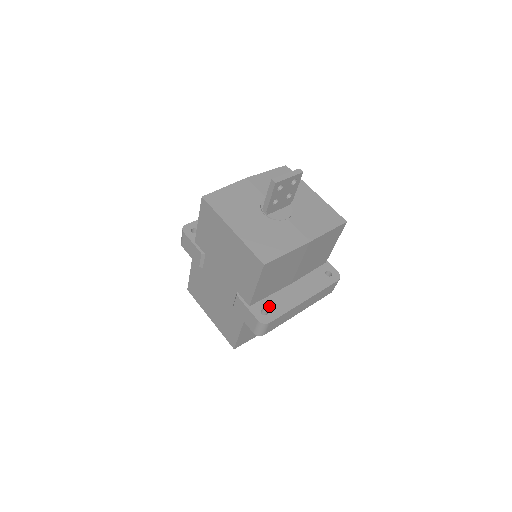
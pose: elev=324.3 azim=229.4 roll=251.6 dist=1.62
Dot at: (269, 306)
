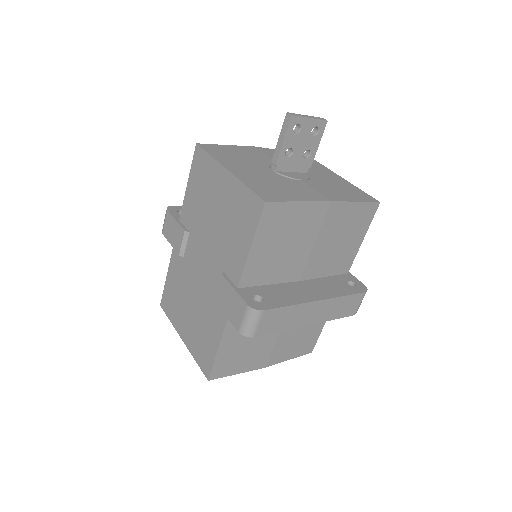
Dot at: (266, 294)
